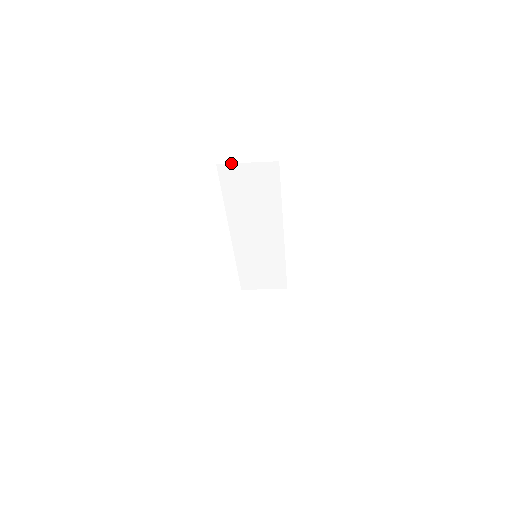
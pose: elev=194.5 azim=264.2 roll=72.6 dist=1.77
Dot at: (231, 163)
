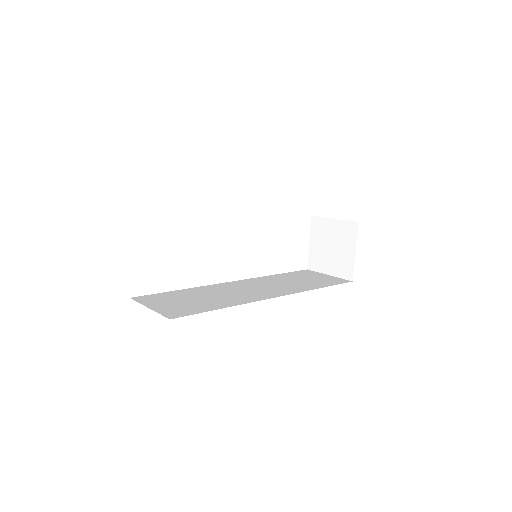
Dot at: occluded
